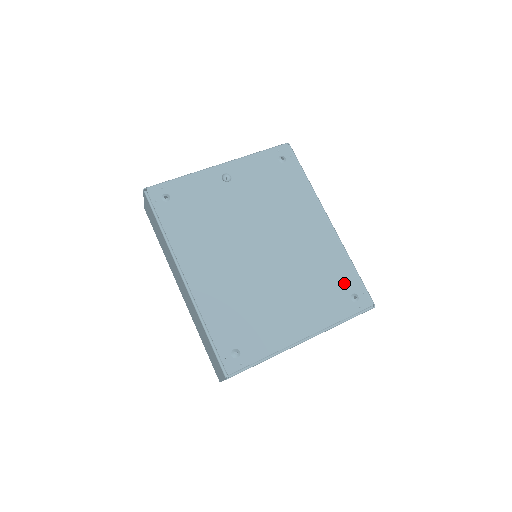
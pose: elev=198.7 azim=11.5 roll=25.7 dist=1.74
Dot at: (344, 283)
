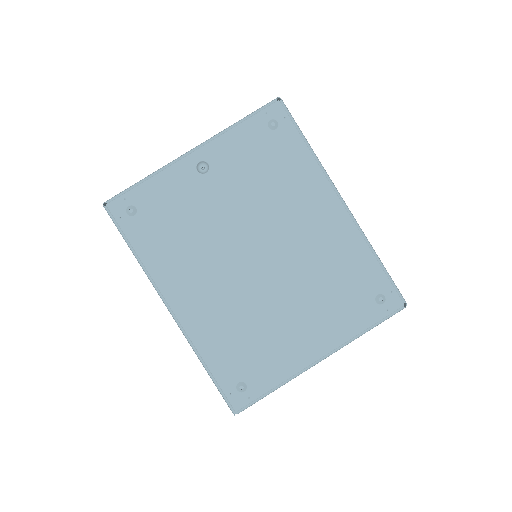
Dot at: (366, 283)
